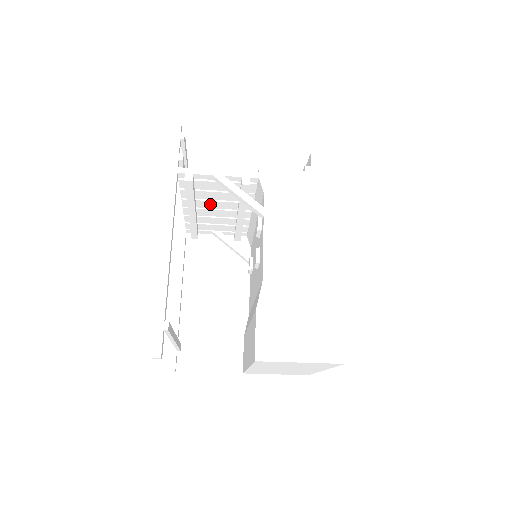
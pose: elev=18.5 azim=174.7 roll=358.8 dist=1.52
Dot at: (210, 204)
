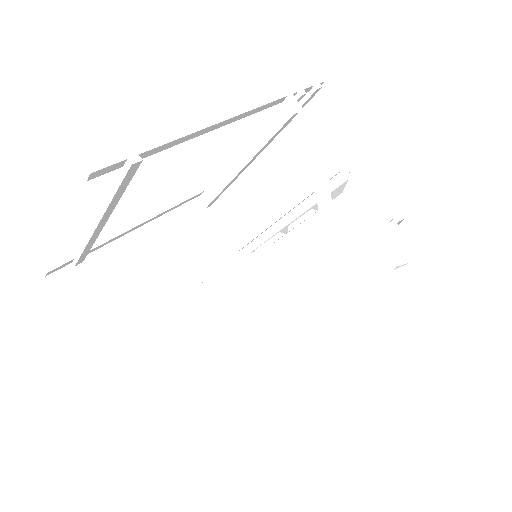
Dot at: (266, 174)
